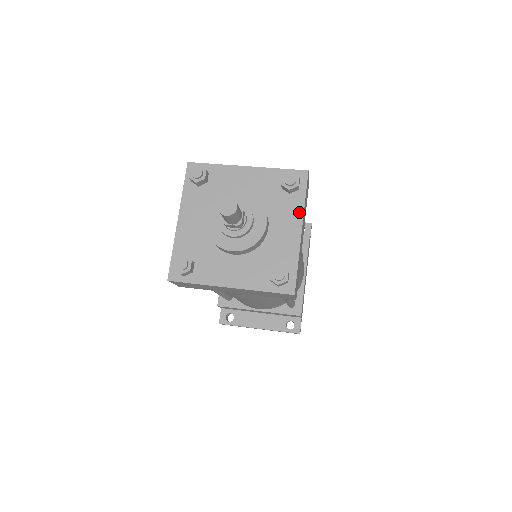
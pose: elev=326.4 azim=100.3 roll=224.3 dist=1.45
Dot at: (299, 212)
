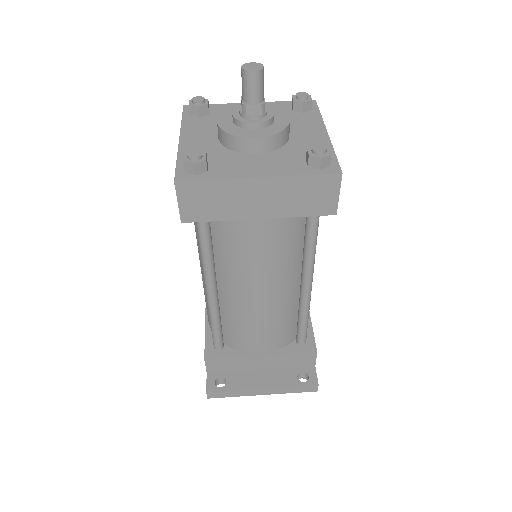
Dot at: (318, 122)
